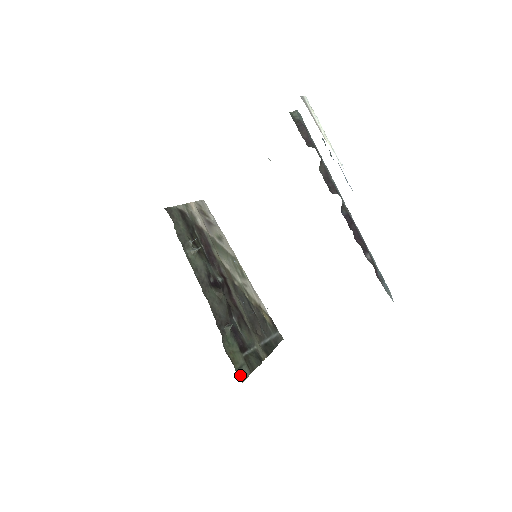
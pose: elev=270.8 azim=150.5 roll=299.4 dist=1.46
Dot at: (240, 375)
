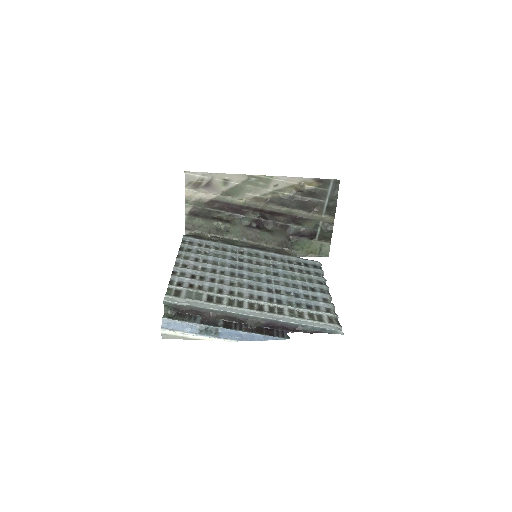
Dot at: (324, 255)
